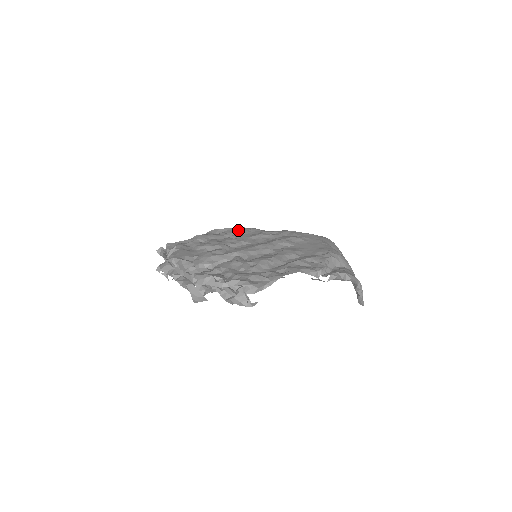
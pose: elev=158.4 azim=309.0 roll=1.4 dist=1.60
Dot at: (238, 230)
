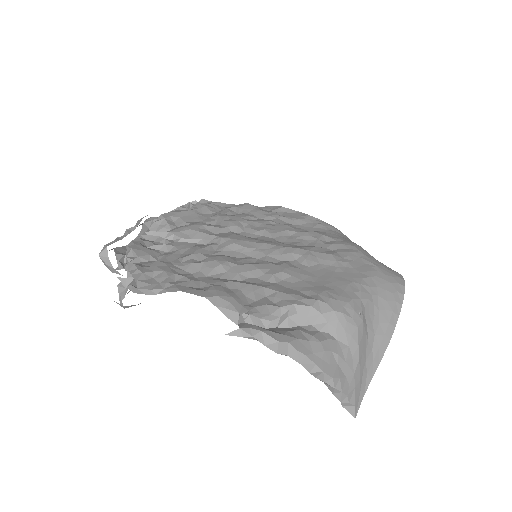
Dot at: (298, 217)
